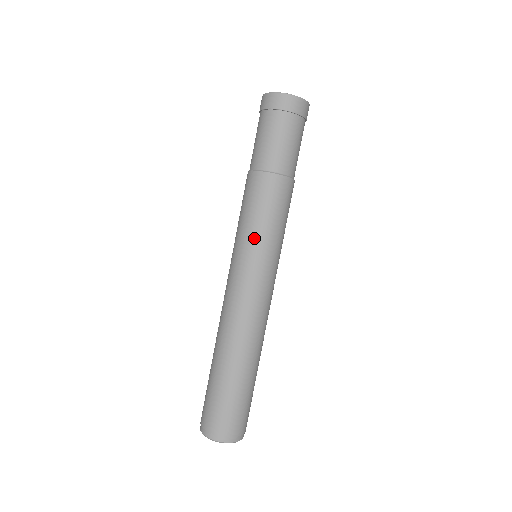
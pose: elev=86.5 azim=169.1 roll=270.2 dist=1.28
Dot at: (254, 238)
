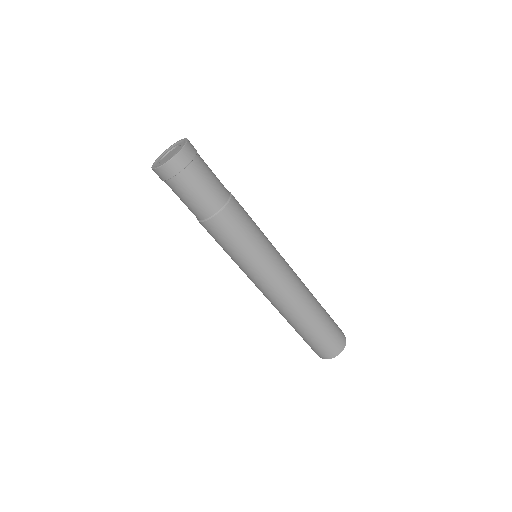
Dot at: (247, 258)
